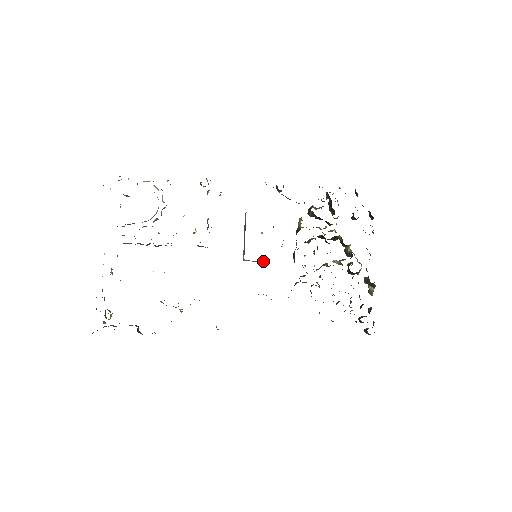
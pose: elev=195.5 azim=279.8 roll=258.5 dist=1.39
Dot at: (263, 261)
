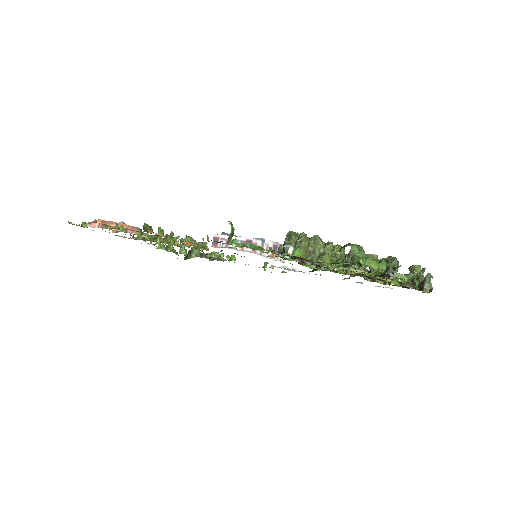
Dot at: occluded
